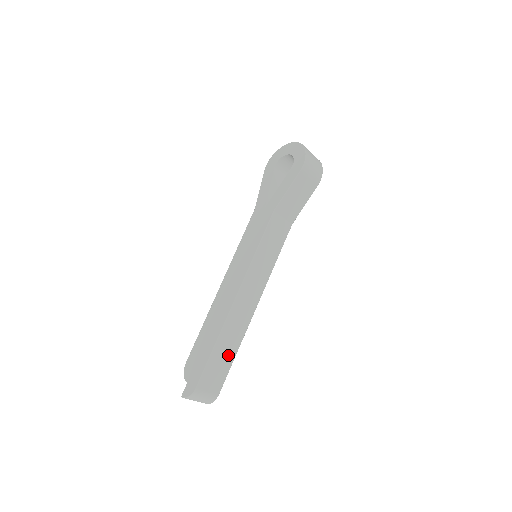
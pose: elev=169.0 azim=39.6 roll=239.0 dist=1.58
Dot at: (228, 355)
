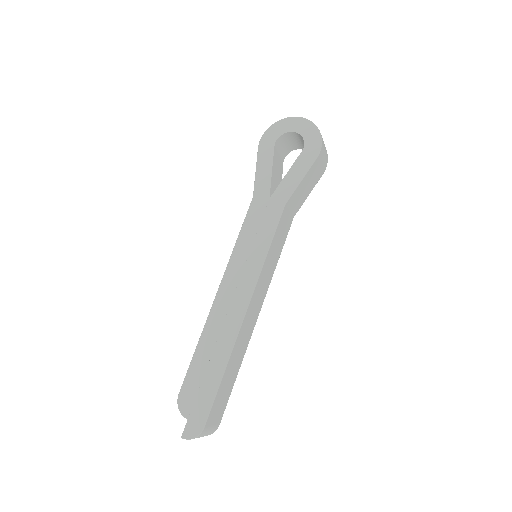
Dot at: (232, 378)
